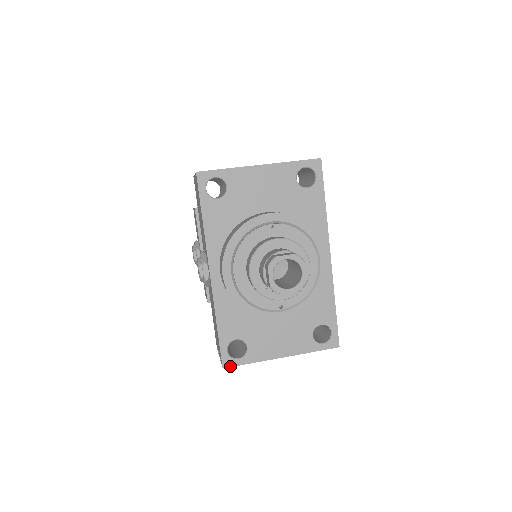
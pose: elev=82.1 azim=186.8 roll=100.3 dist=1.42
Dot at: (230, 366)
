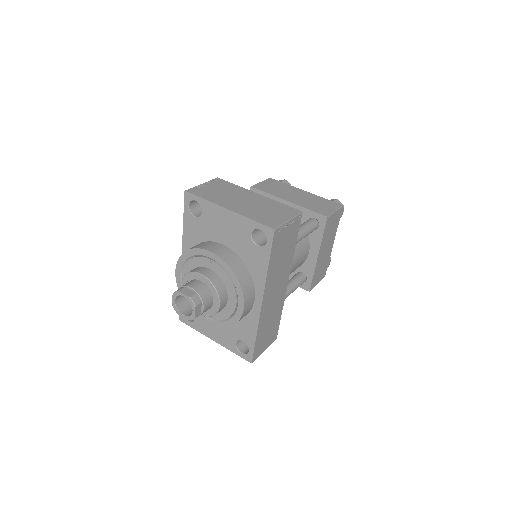
Dot at: (183, 322)
